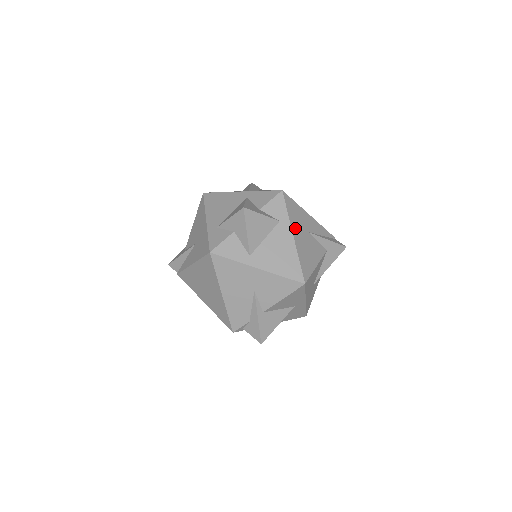
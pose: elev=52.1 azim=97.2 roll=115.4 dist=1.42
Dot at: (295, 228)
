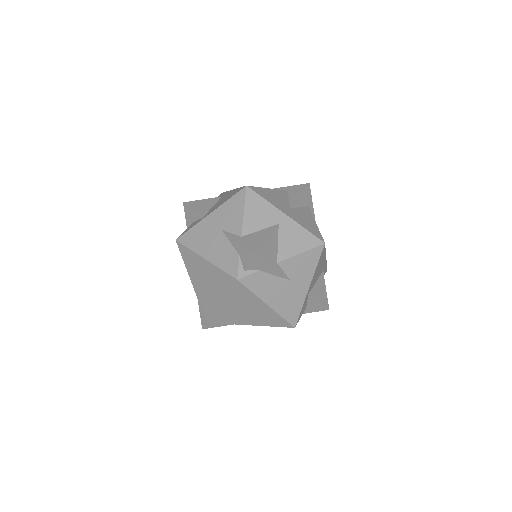
Dot at: occluded
